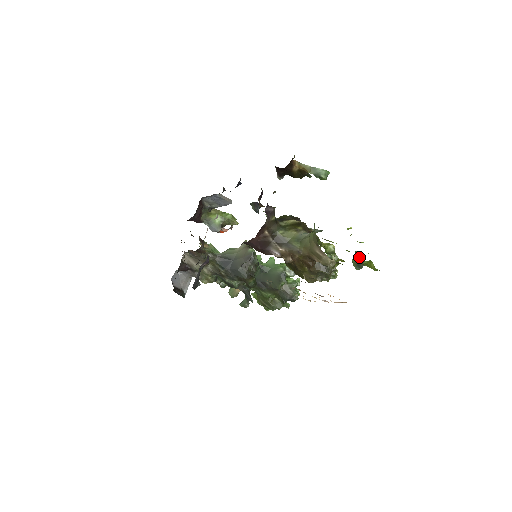
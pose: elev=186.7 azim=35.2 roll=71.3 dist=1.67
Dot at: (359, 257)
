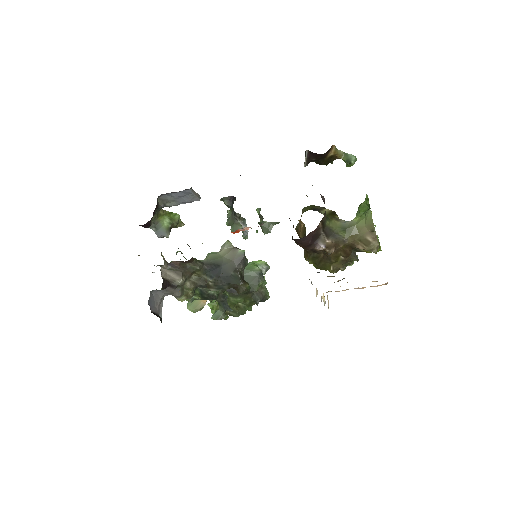
Dot at: occluded
